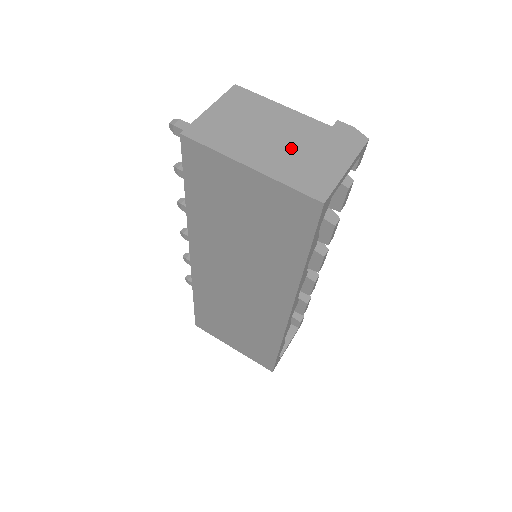
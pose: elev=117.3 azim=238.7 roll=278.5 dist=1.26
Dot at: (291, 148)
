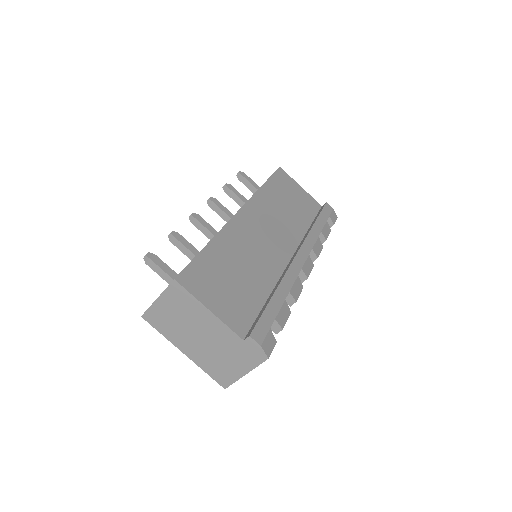
Dot at: (211, 349)
